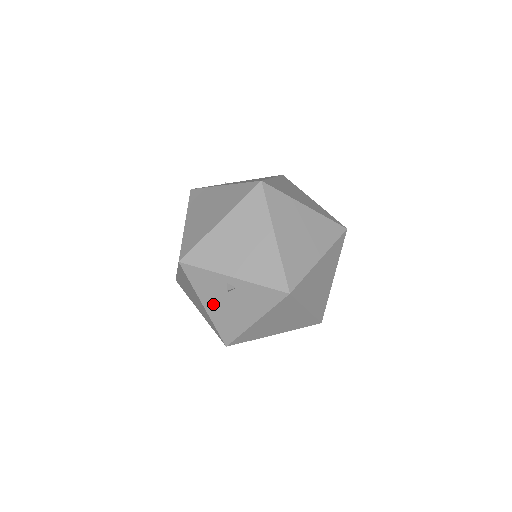
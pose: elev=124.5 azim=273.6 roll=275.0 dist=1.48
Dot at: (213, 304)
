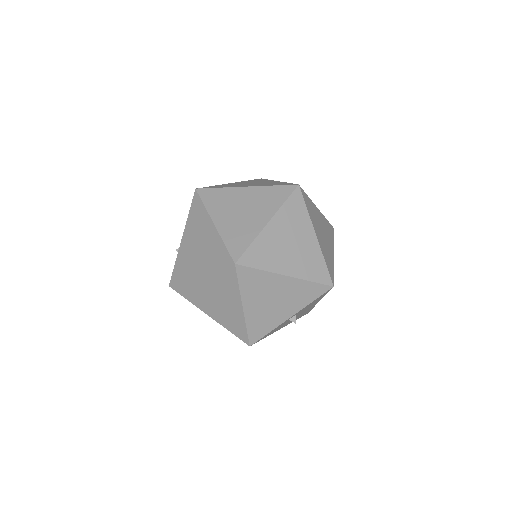
Dot at: (286, 324)
